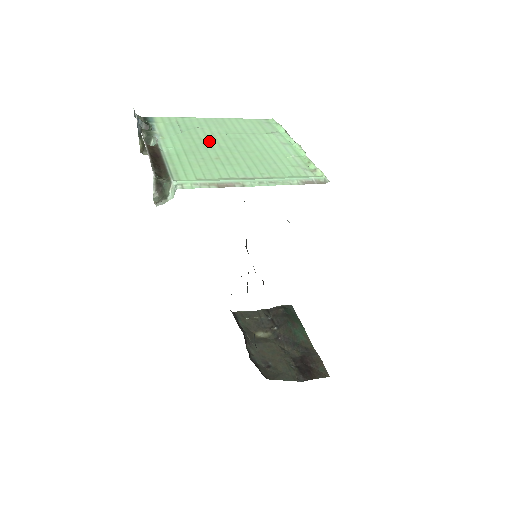
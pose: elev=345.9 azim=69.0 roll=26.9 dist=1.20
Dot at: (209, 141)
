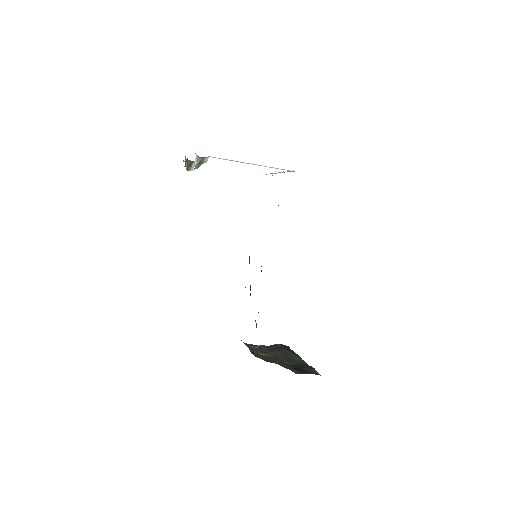
Dot at: occluded
